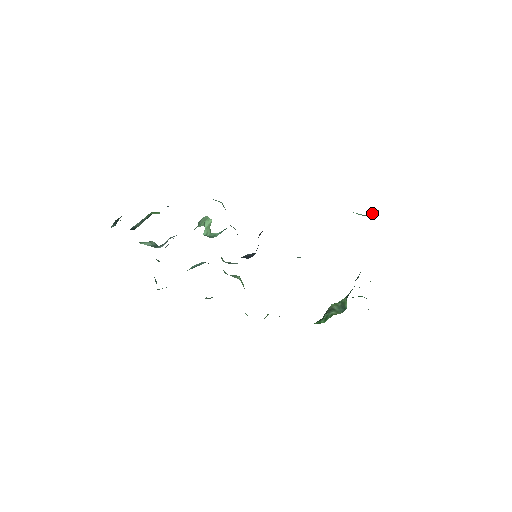
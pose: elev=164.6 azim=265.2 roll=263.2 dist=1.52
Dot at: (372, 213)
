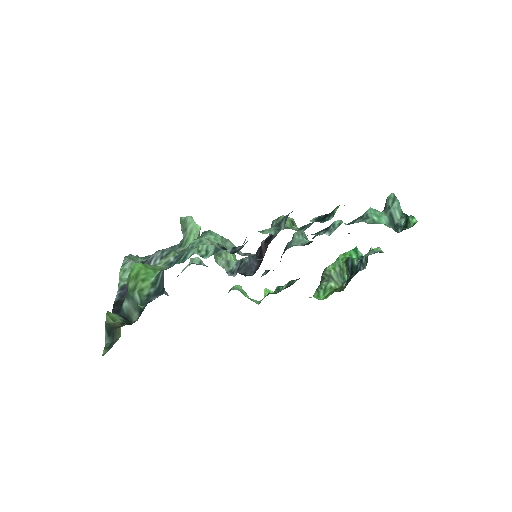
Dot at: (396, 218)
